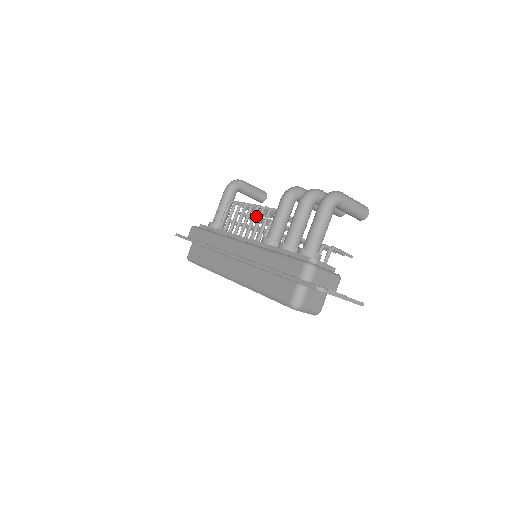
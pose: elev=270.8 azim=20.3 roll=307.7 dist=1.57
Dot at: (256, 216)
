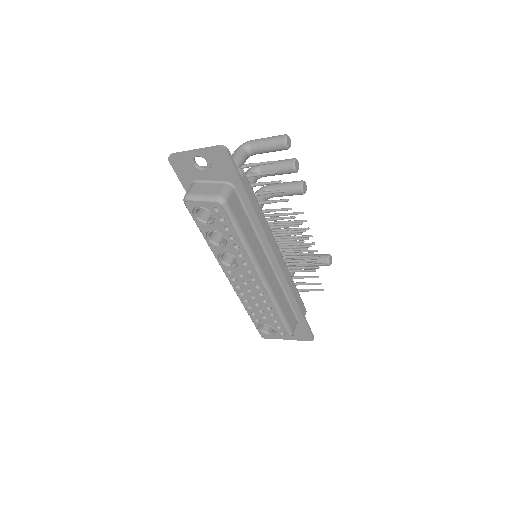
Dot at: occluded
